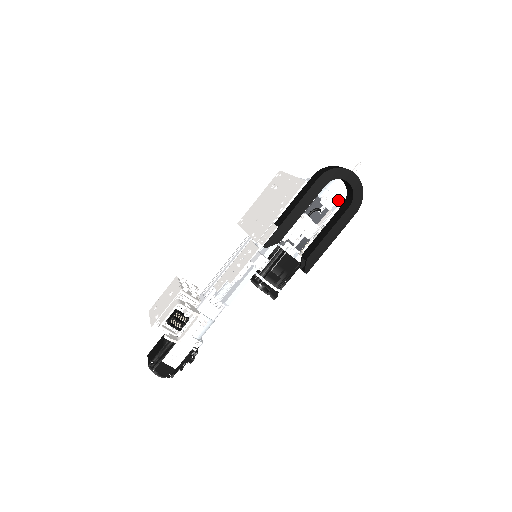
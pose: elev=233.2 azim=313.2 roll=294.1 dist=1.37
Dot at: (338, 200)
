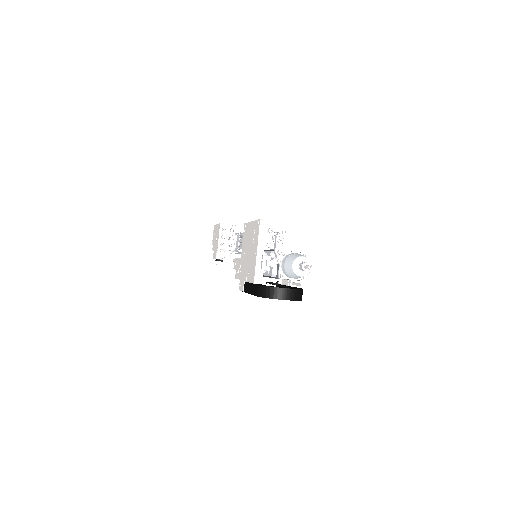
Dot at: (294, 278)
